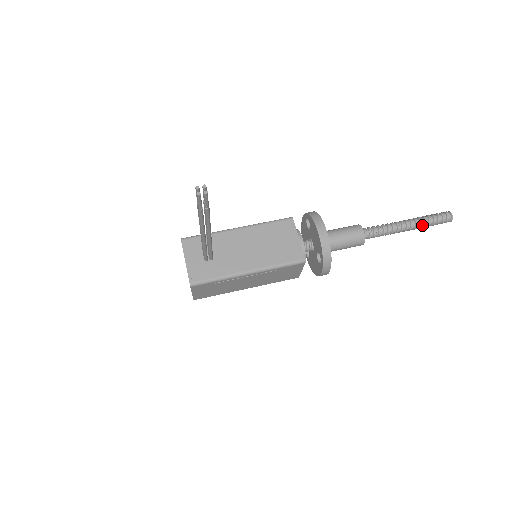
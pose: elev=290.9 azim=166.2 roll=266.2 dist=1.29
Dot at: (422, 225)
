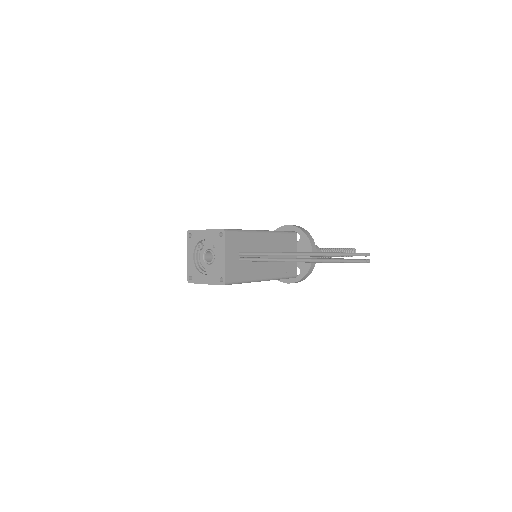
Dot at: occluded
